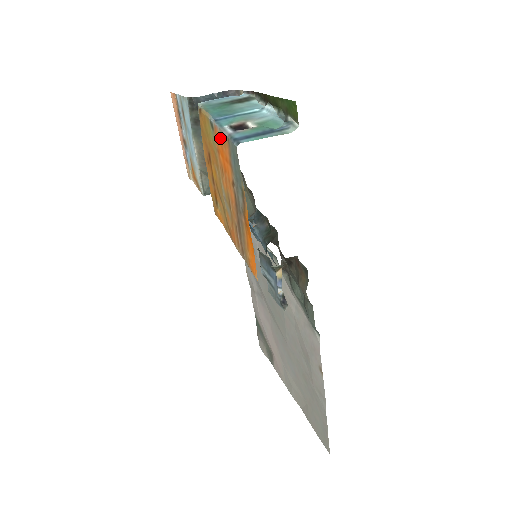
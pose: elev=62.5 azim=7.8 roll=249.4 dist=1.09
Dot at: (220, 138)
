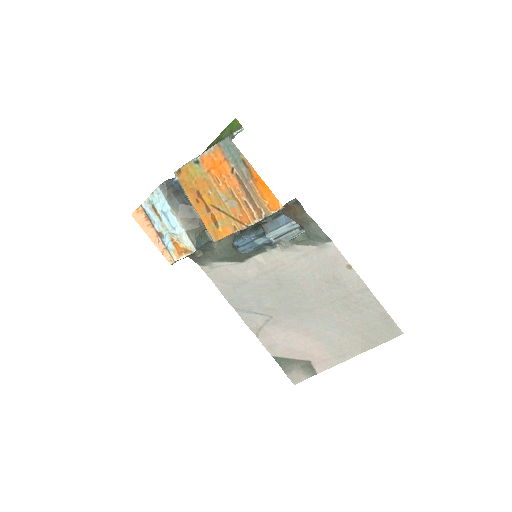
Dot at: (209, 157)
